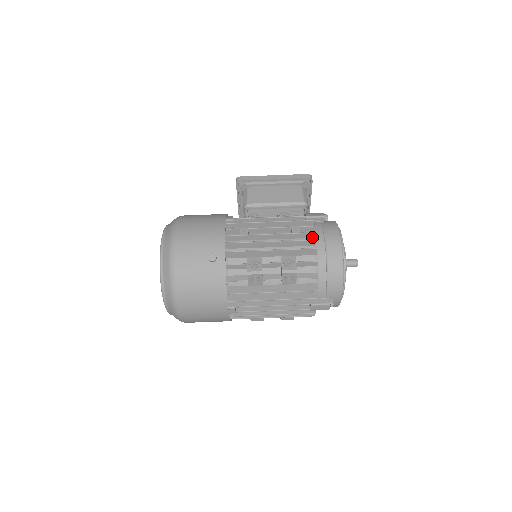
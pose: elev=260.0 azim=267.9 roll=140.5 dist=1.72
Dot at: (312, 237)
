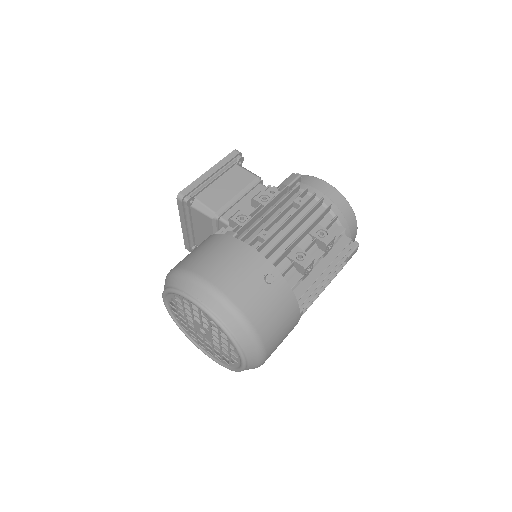
Dot at: (313, 199)
